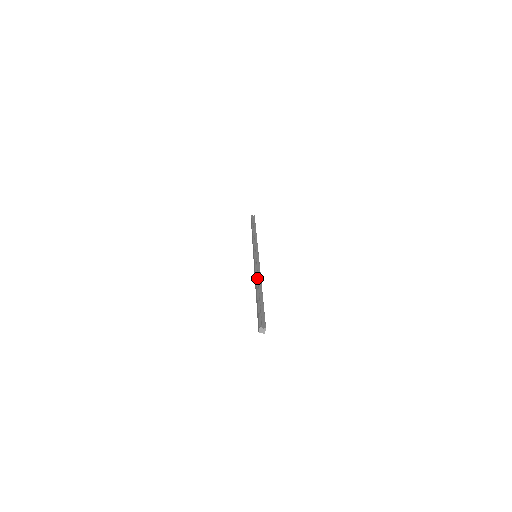
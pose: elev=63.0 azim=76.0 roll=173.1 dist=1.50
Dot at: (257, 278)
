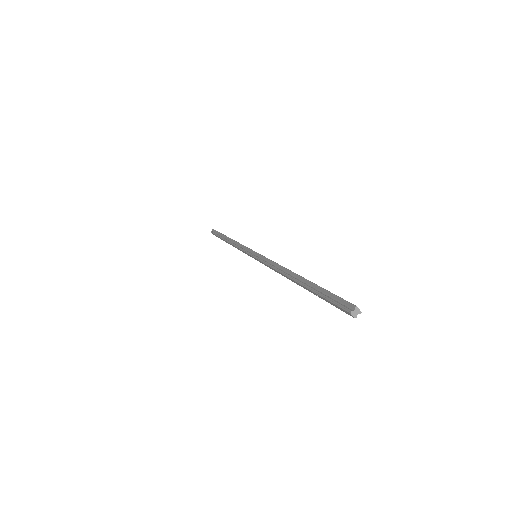
Dot at: (283, 272)
